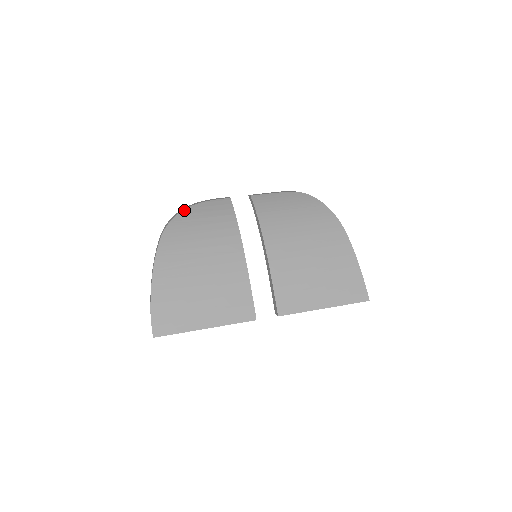
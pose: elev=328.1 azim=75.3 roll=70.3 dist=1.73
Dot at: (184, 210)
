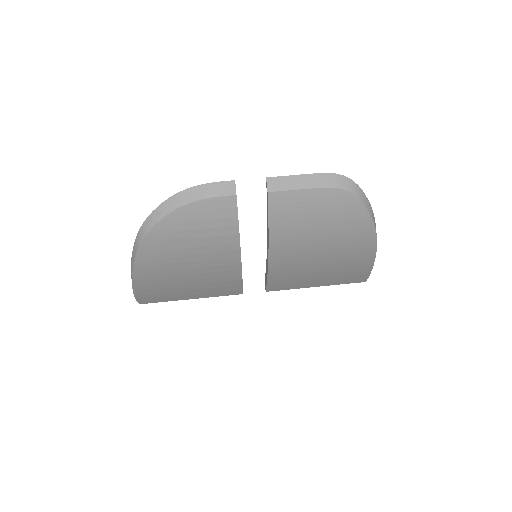
Dot at: (166, 217)
